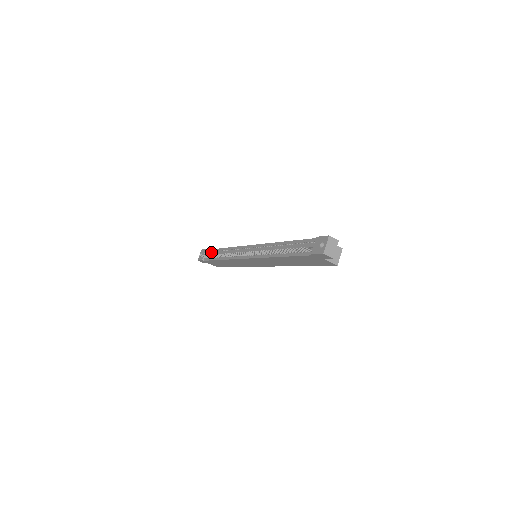
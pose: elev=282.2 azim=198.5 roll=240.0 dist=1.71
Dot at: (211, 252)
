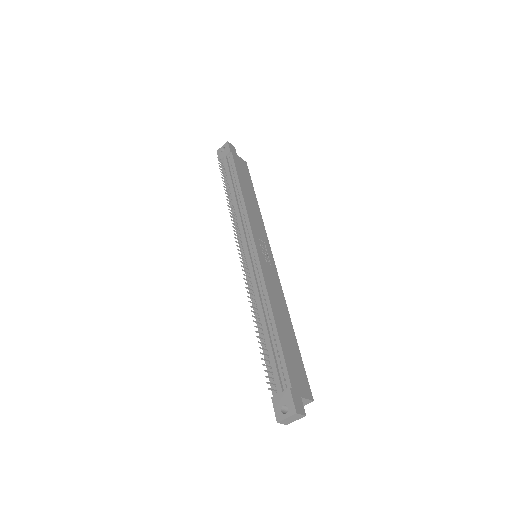
Dot at: (231, 166)
